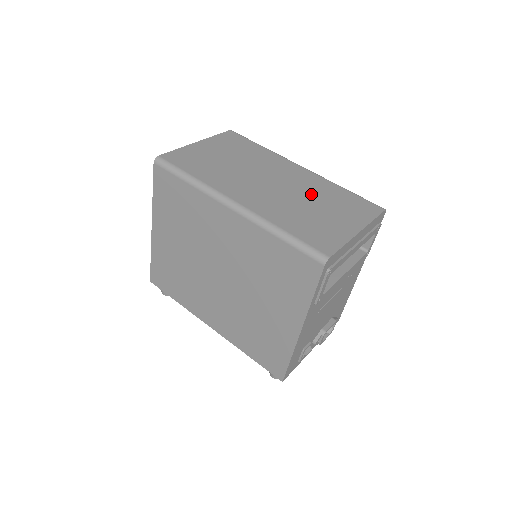
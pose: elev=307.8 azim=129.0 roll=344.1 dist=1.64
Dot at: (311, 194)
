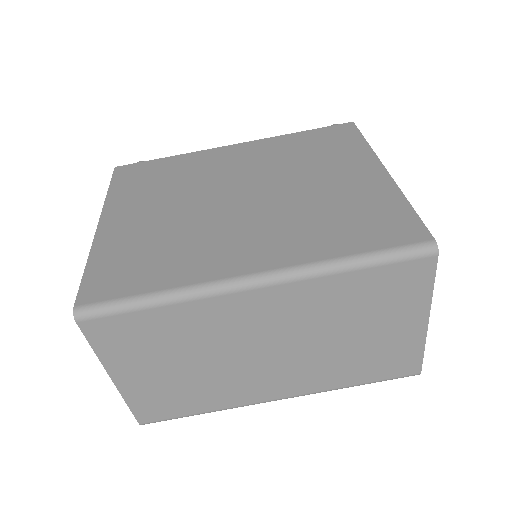
Dot at: (327, 324)
